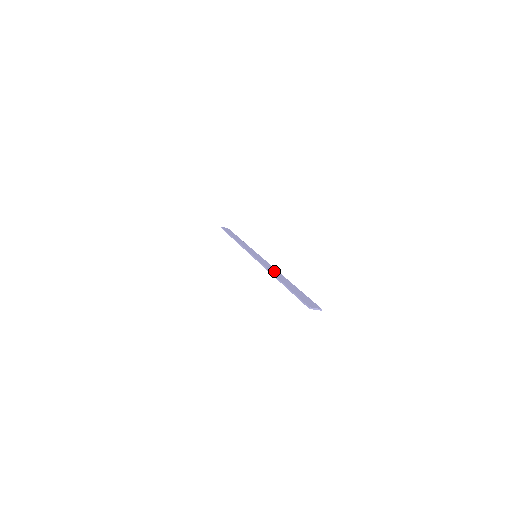
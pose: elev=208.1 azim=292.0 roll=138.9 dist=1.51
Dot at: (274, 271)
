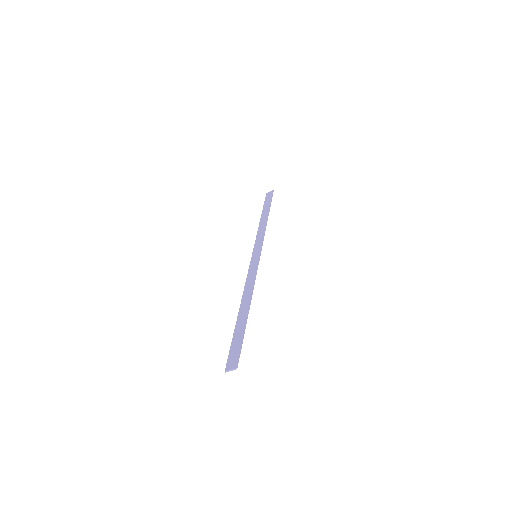
Dot at: (247, 291)
